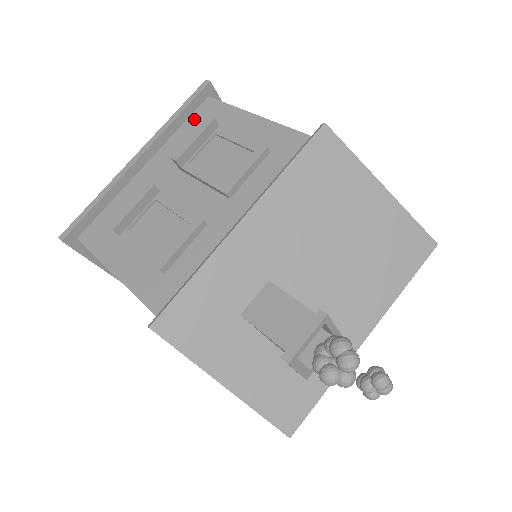
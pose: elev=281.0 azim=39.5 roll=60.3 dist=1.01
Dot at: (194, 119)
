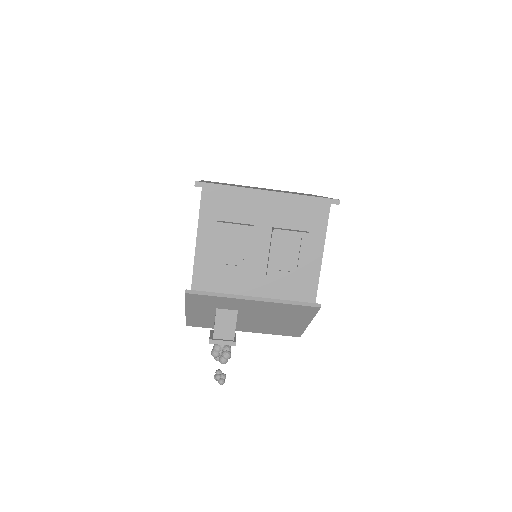
Dot at: (311, 207)
